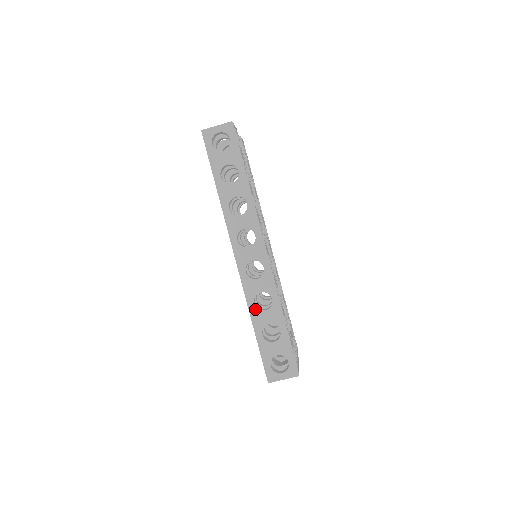
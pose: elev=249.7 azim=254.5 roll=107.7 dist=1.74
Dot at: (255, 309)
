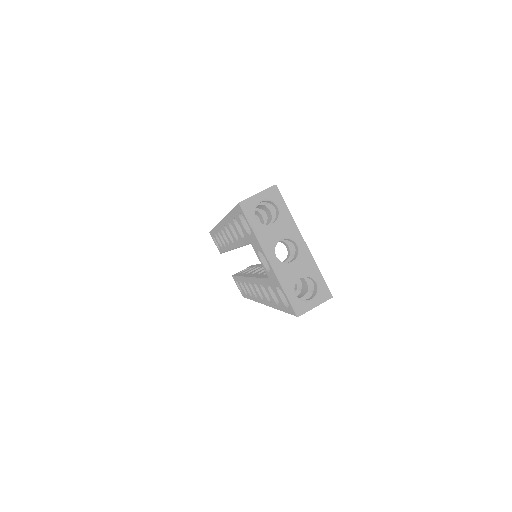
Dot at: occluded
